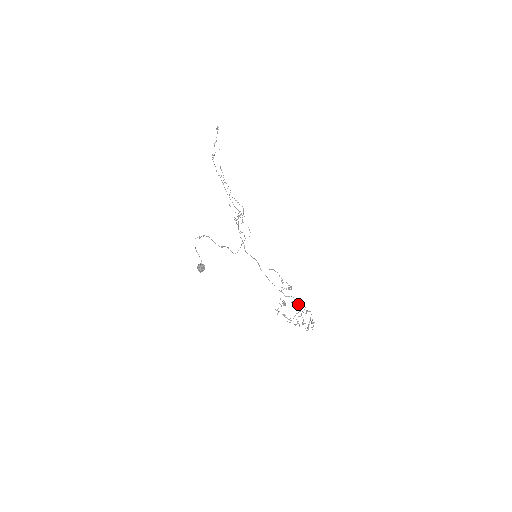
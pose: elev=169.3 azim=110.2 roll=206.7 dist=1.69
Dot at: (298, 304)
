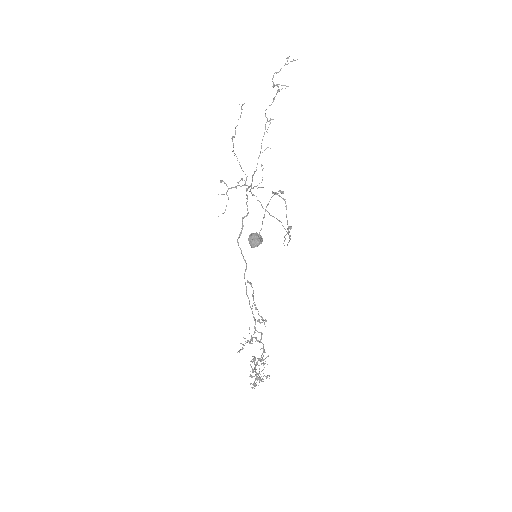
Dot at: (263, 348)
